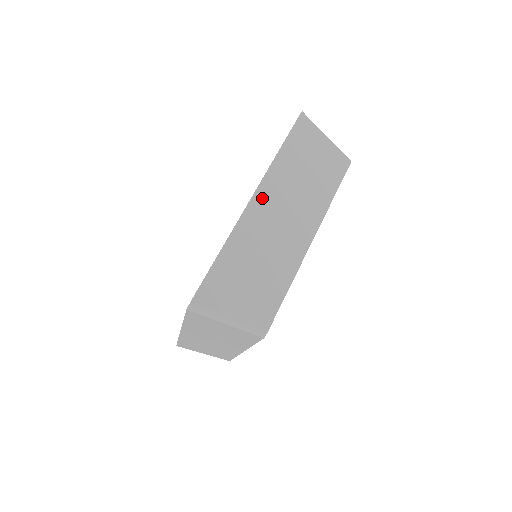
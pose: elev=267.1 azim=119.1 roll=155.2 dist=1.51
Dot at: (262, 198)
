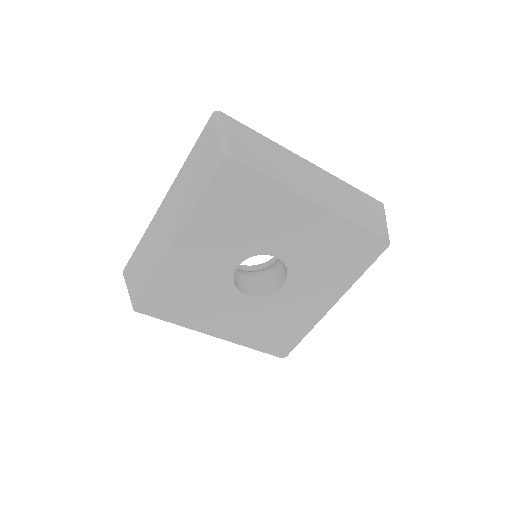
Dot at: (314, 169)
